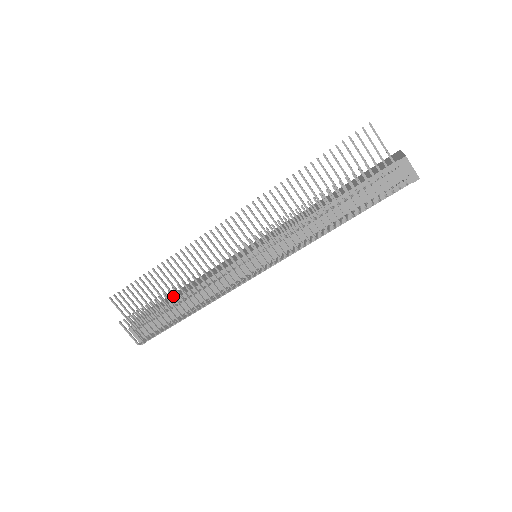
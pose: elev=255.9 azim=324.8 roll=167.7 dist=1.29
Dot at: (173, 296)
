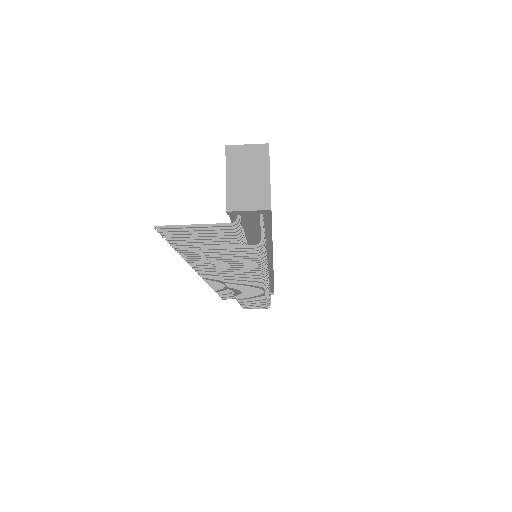
Dot at: (245, 302)
